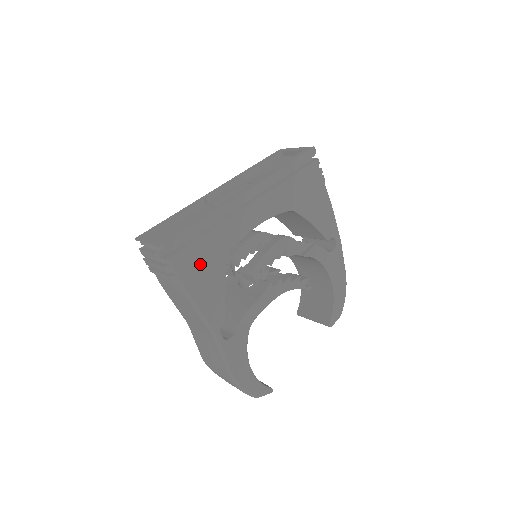
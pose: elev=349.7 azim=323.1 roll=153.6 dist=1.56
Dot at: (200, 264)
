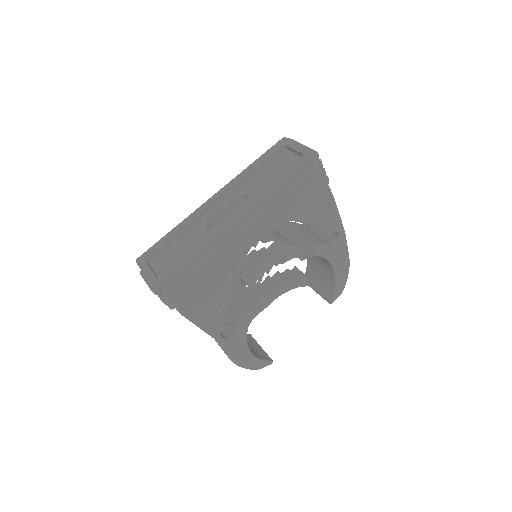
Dot at: (196, 292)
